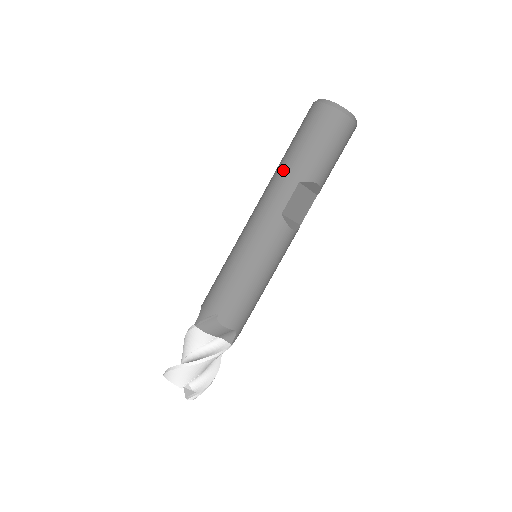
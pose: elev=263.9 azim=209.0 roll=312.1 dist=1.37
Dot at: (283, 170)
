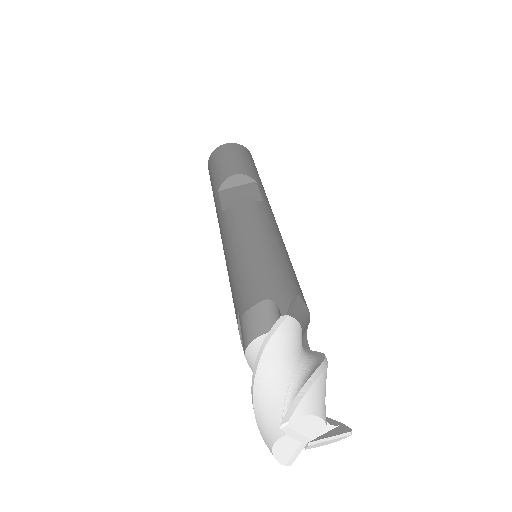
Dot at: occluded
